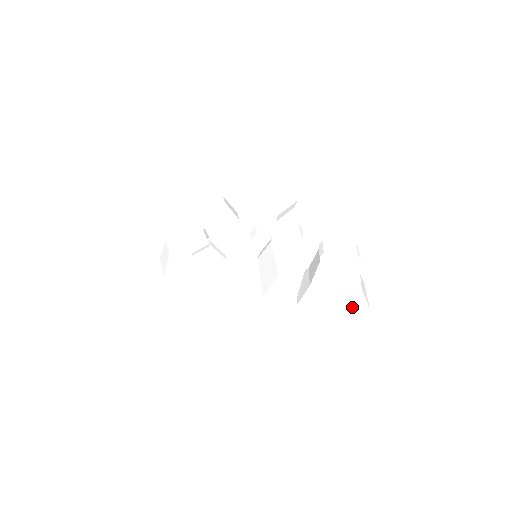
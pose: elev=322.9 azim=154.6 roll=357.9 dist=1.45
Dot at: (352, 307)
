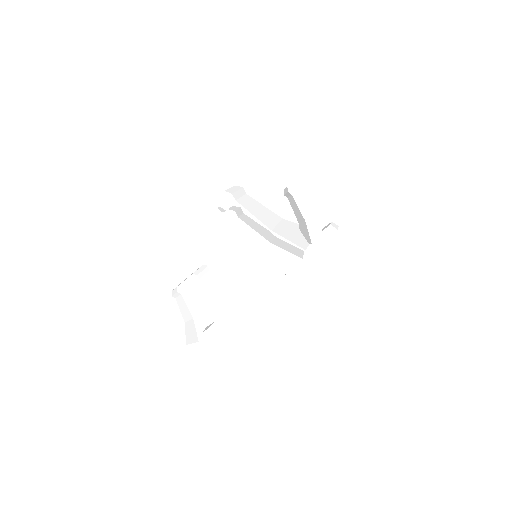
Dot at: (349, 202)
